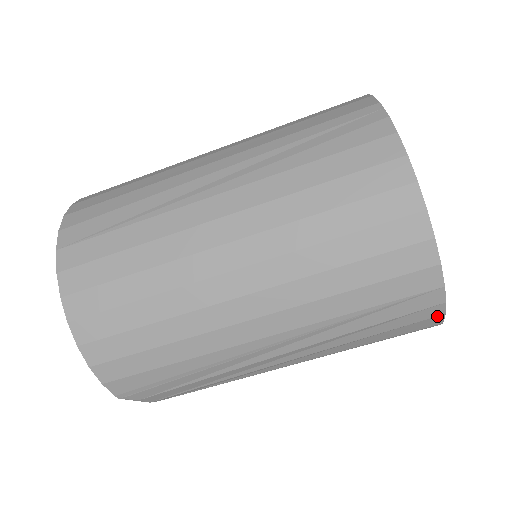
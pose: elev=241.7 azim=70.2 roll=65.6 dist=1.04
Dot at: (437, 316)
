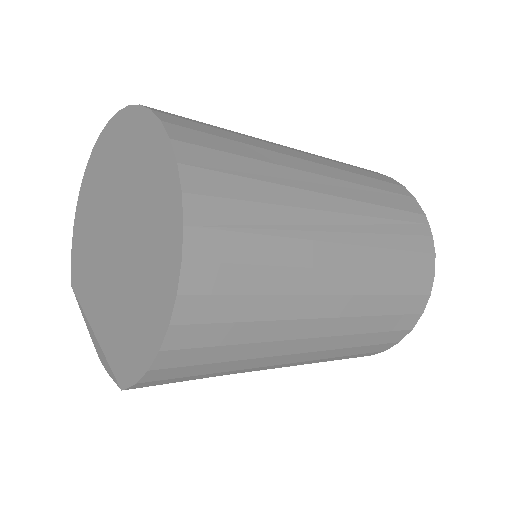
Dot at: occluded
